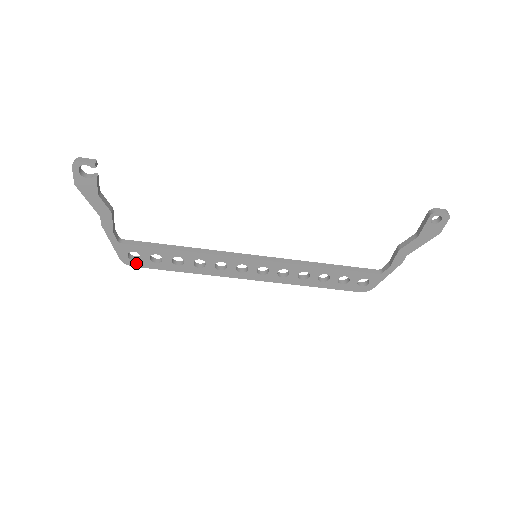
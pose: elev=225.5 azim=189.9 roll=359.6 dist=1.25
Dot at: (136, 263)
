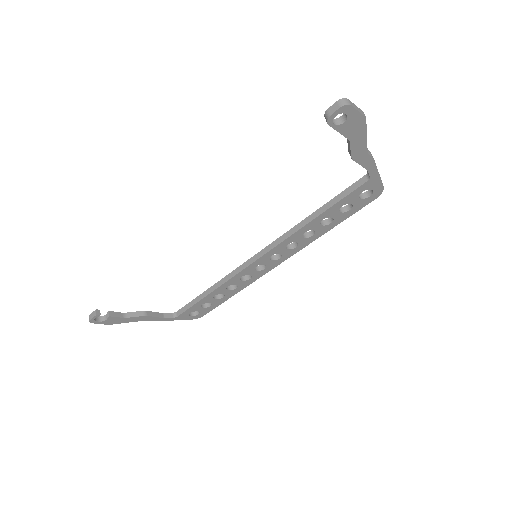
Dot at: (202, 314)
